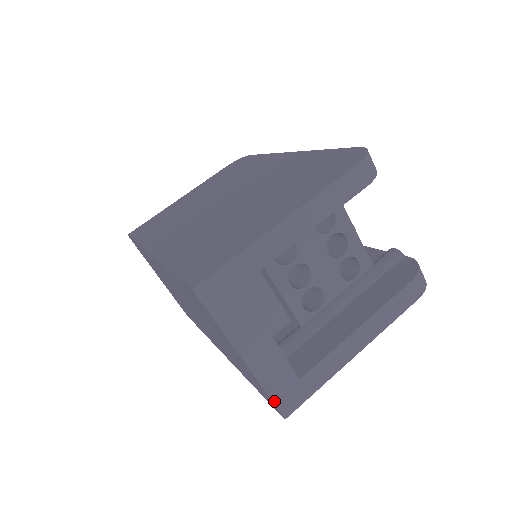
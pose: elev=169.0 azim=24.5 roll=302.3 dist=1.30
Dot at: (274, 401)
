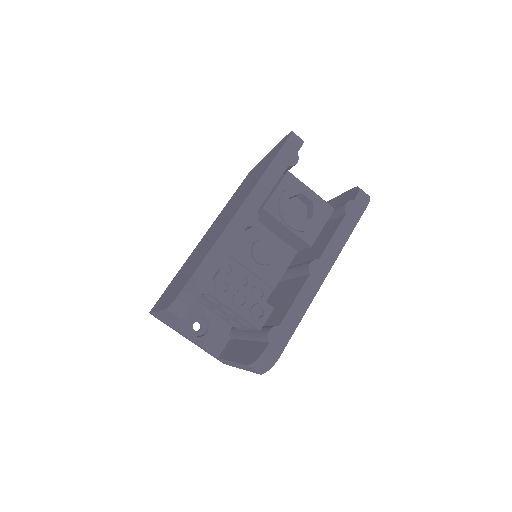
Dot at: (213, 356)
